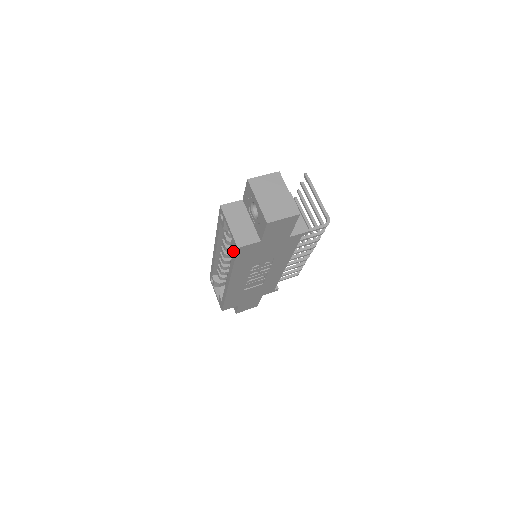
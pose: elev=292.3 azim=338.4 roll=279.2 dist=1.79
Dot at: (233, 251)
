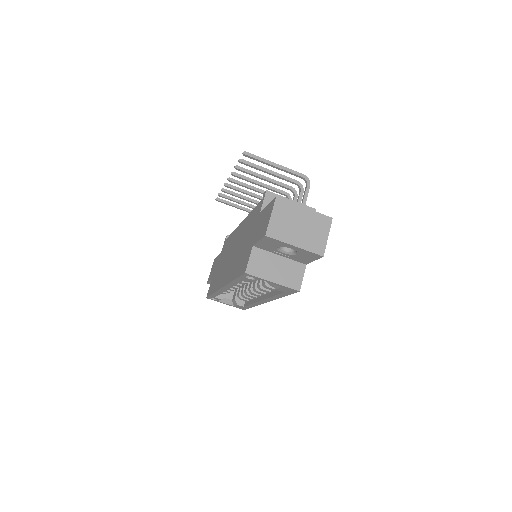
Dot at: (285, 292)
